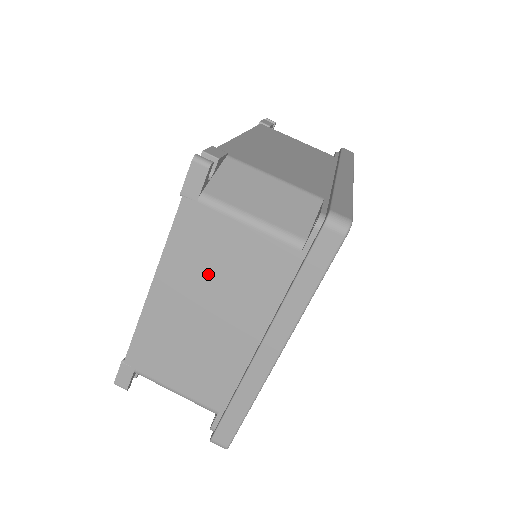
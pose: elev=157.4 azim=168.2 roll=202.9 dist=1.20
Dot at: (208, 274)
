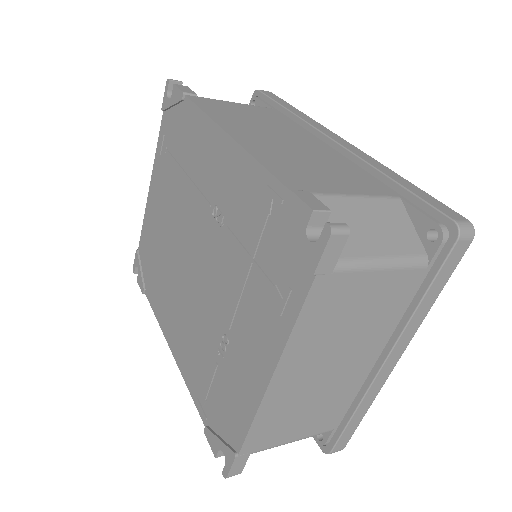
Dot at: (336, 333)
